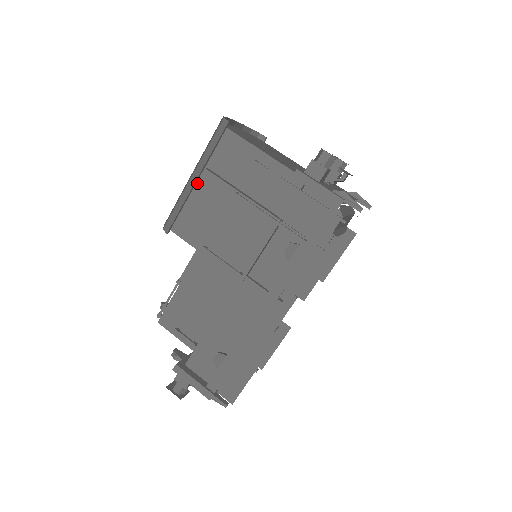
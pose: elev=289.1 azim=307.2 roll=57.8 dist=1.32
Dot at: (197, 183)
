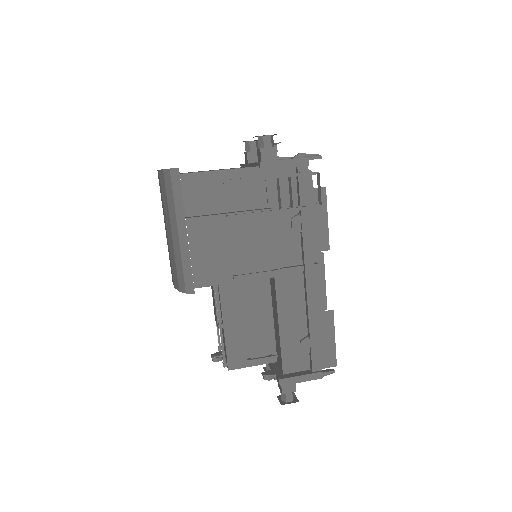
Dot at: (188, 235)
